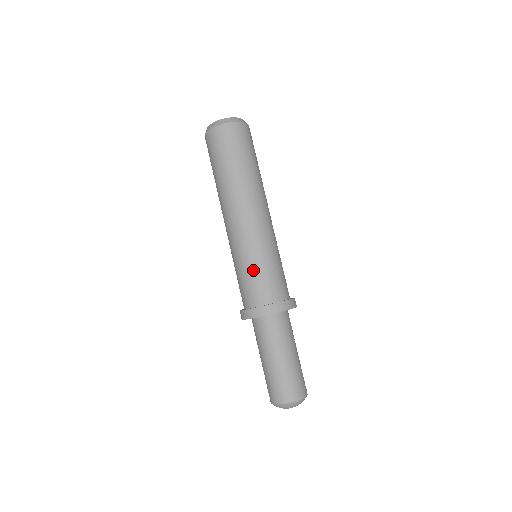
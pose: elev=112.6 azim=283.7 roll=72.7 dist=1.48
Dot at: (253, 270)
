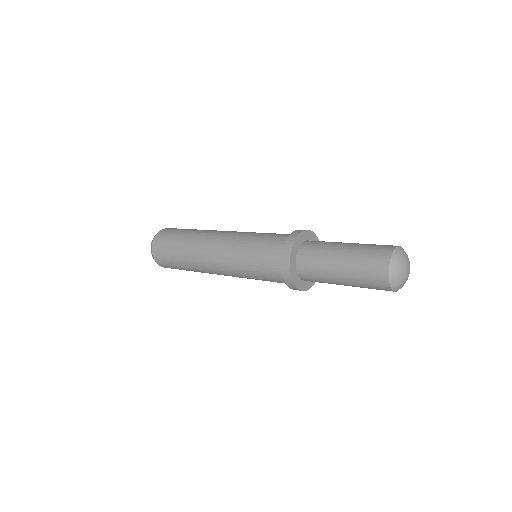
Dot at: (259, 238)
